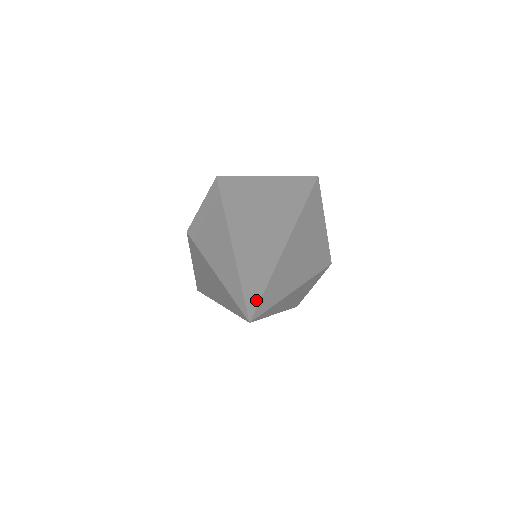
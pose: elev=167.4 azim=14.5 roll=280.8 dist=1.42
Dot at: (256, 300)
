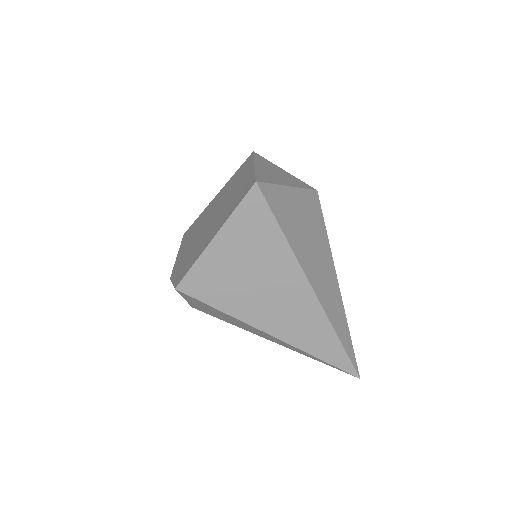
Dot at: (348, 364)
